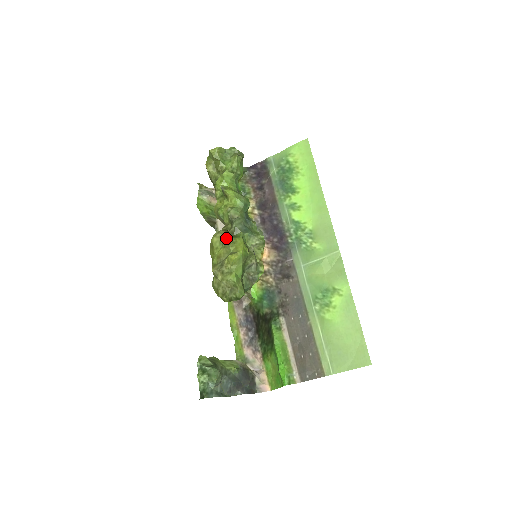
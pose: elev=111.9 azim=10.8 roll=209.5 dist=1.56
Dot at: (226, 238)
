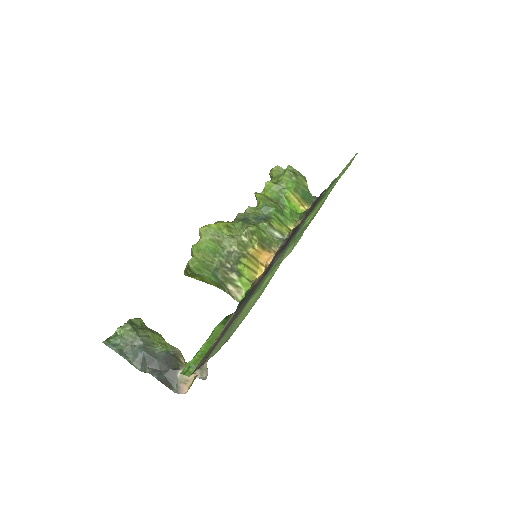
Dot at: occluded
